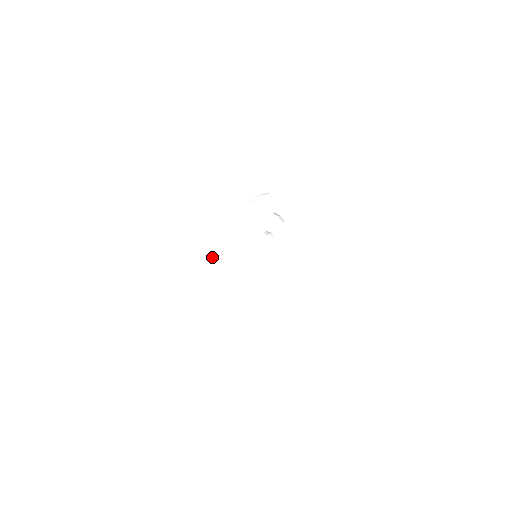
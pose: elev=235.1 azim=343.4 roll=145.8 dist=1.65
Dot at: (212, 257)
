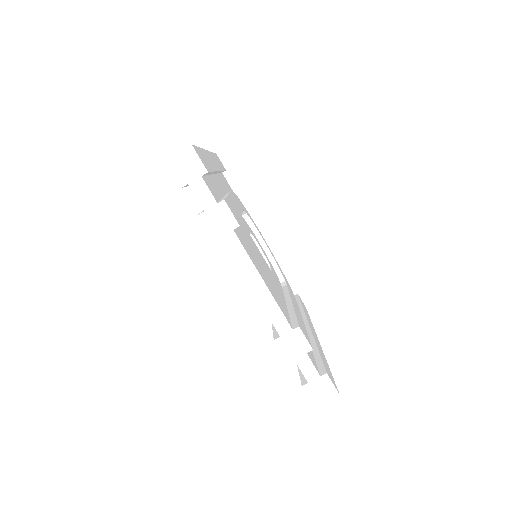
Dot at: (235, 210)
